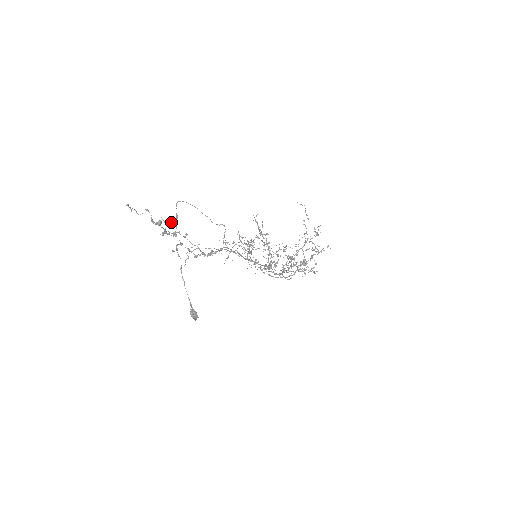
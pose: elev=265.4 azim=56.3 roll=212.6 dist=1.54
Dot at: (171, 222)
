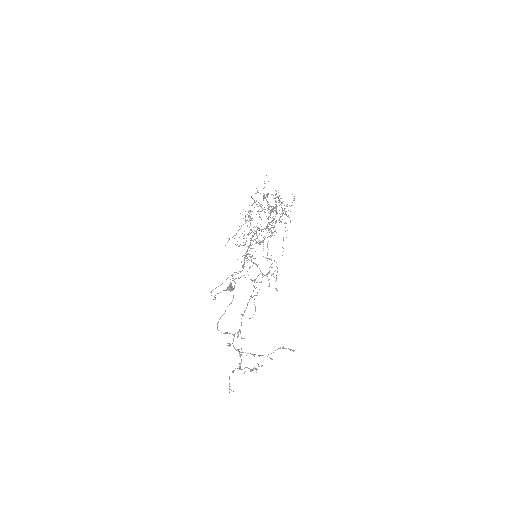
Dot at: occluded
